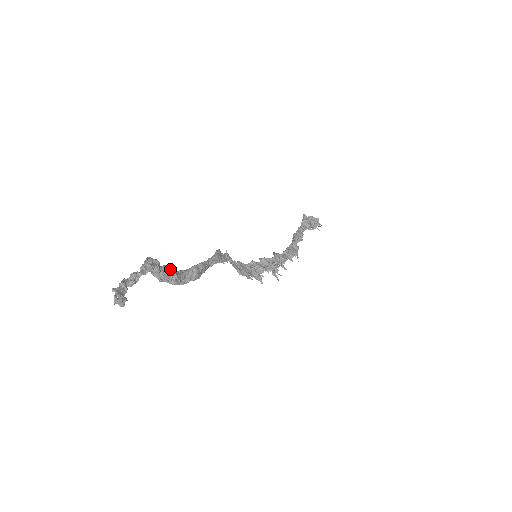
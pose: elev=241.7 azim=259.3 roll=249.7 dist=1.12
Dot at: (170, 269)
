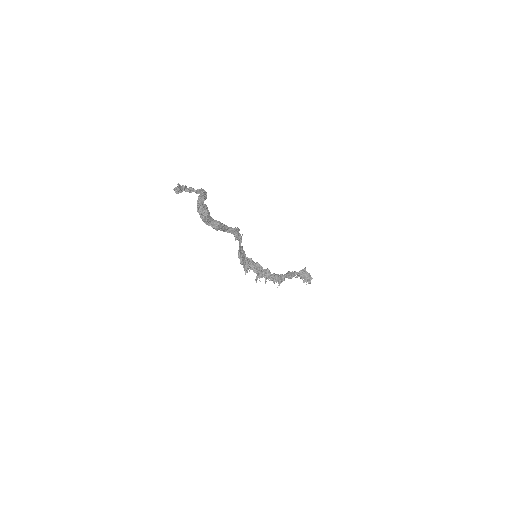
Dot at: (207, 209)
